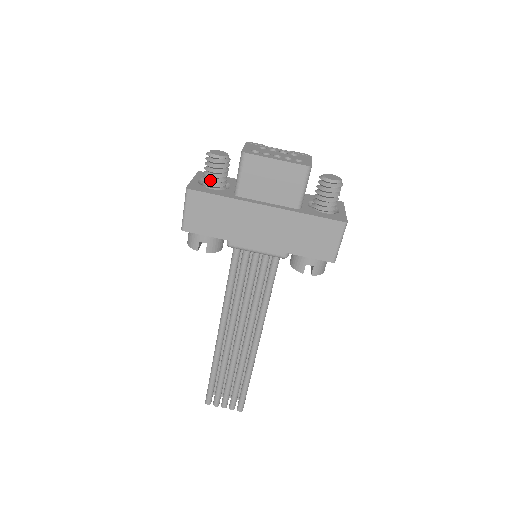
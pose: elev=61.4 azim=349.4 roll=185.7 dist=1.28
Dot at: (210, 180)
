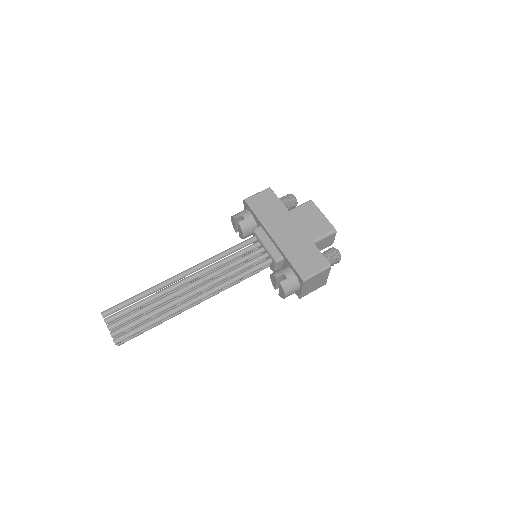
Dot at: occluded
